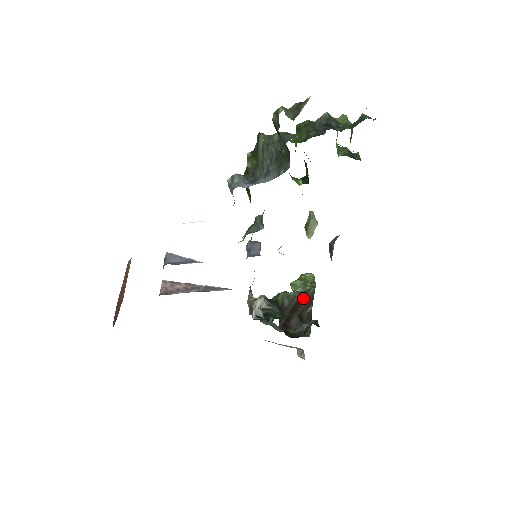
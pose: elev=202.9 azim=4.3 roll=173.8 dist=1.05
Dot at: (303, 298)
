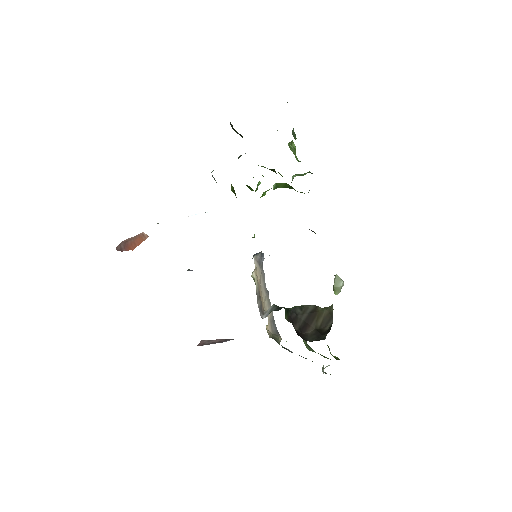
Dot at: (318, 310)
